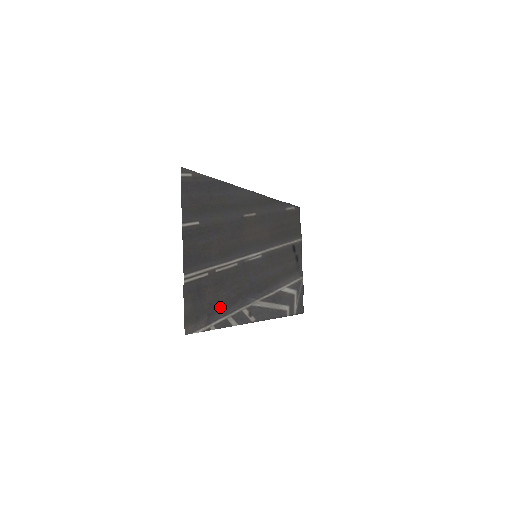
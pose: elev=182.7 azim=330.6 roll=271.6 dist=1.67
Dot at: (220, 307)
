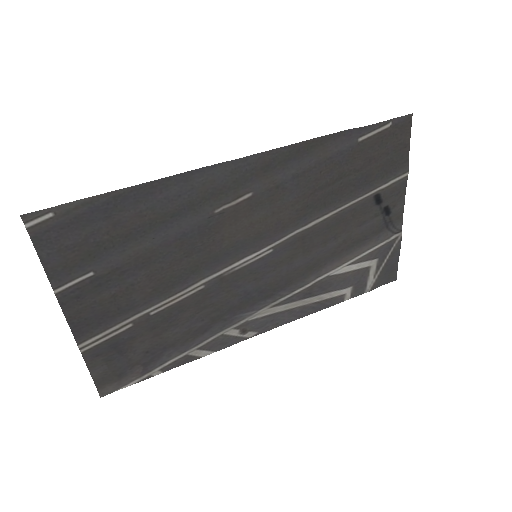
Dot at: (170, 347)
